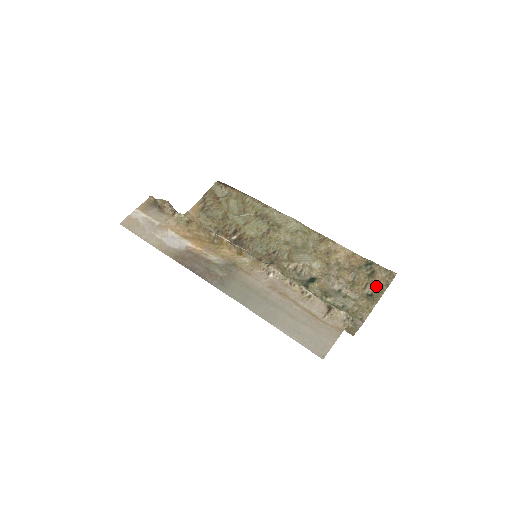
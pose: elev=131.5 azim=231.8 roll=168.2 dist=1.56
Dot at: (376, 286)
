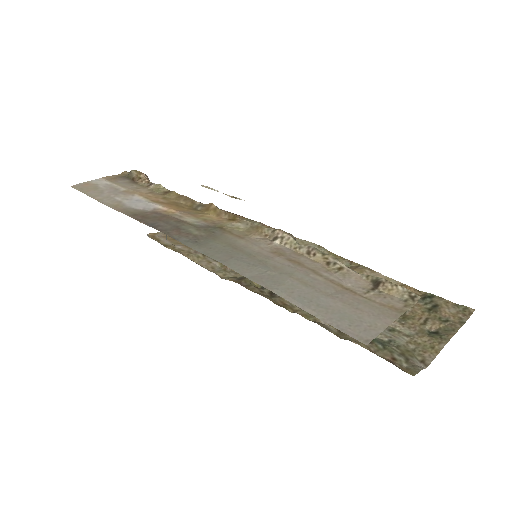
Dot at: (443, 322)
